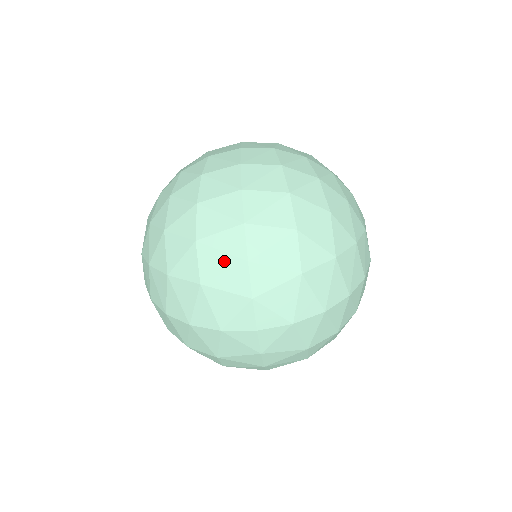
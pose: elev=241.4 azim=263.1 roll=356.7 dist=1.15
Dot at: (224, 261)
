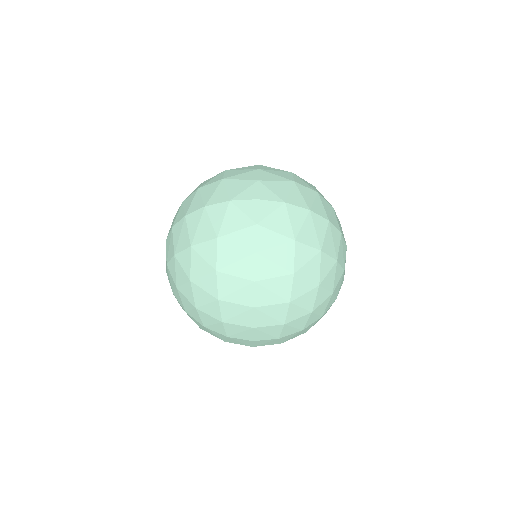
Dot at: (242, 171)
